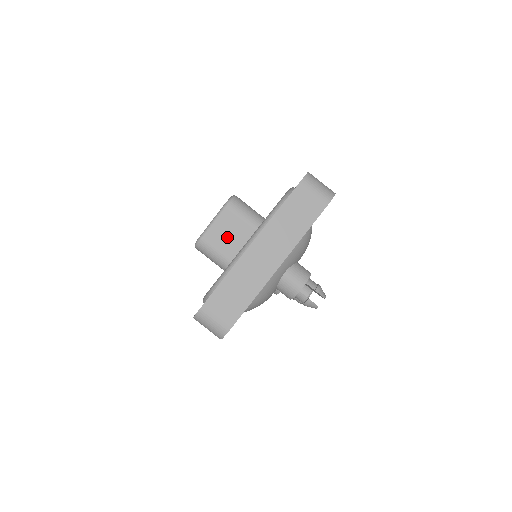
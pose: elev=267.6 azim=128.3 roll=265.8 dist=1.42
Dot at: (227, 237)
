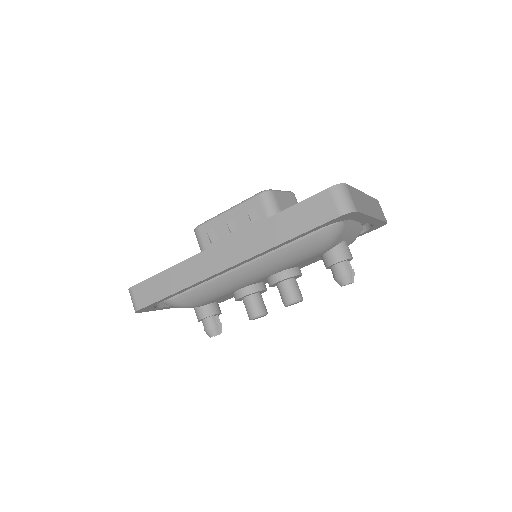
Dot at: (288, 207)
